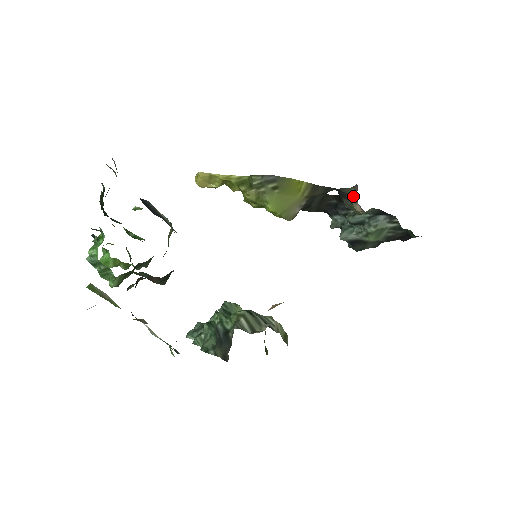
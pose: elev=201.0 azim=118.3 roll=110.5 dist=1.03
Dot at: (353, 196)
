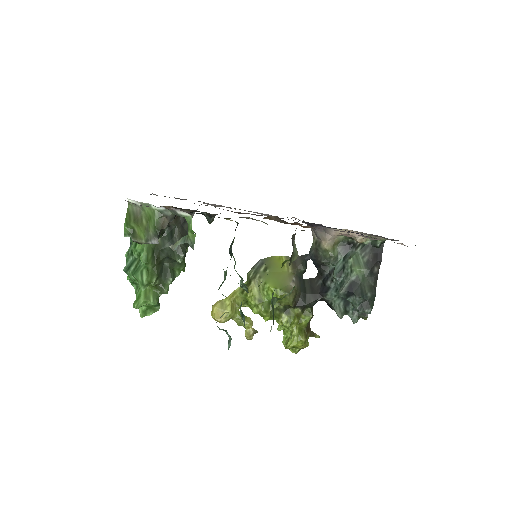
Dot at: (317, 243)
